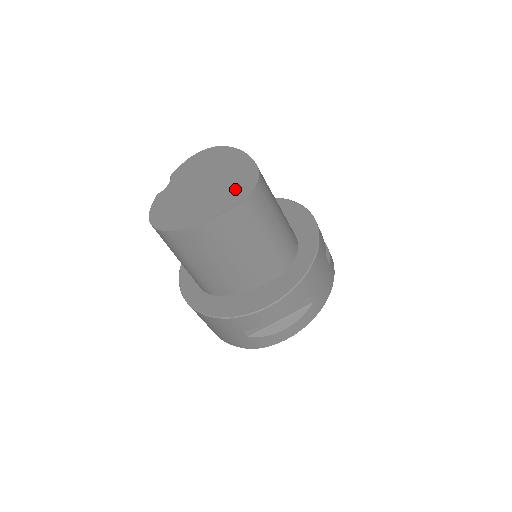
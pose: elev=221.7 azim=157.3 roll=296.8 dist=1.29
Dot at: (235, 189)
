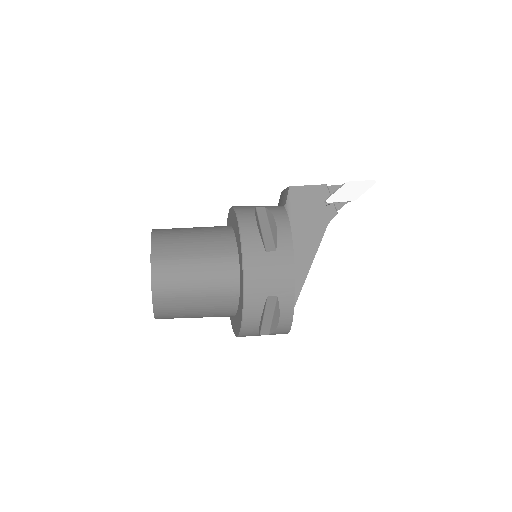
Dot at: occluded
